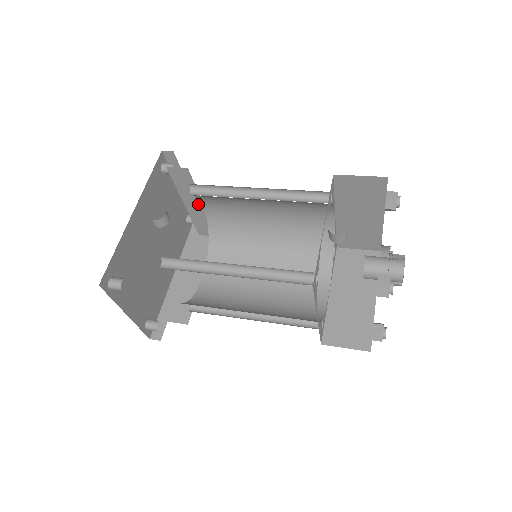
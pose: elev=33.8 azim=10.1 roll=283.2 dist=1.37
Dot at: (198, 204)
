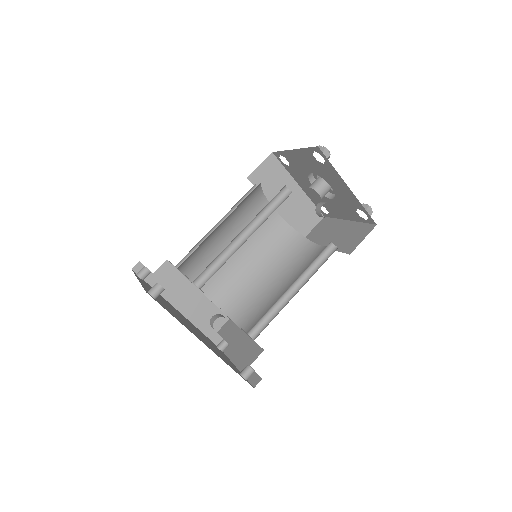
Dot at: occluded
